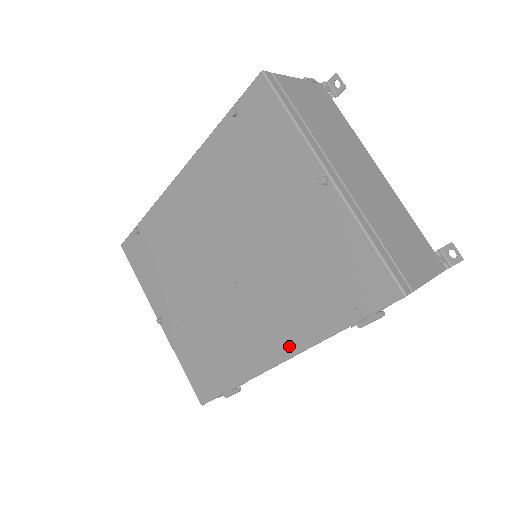
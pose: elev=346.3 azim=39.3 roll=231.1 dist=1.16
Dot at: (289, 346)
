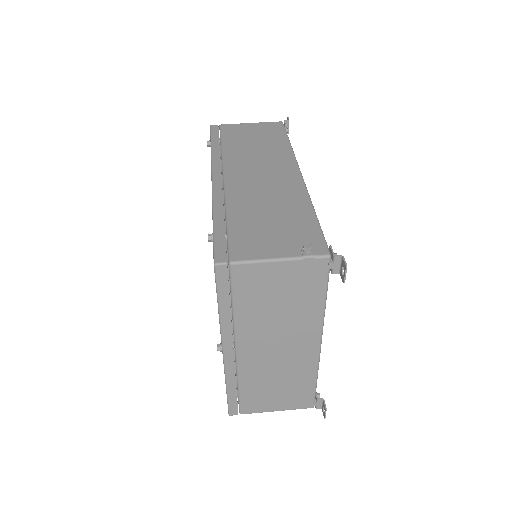
Dot at: occluded
